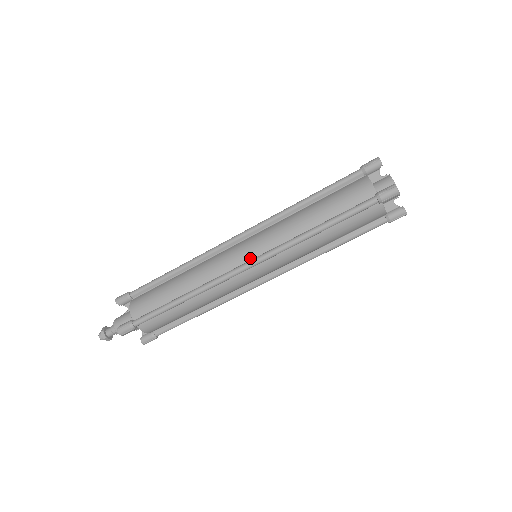
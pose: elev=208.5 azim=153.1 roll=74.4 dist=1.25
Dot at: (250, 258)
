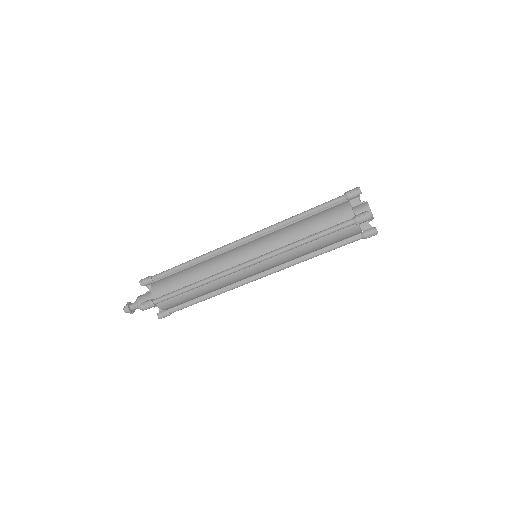
Dot at: (251, 258)
